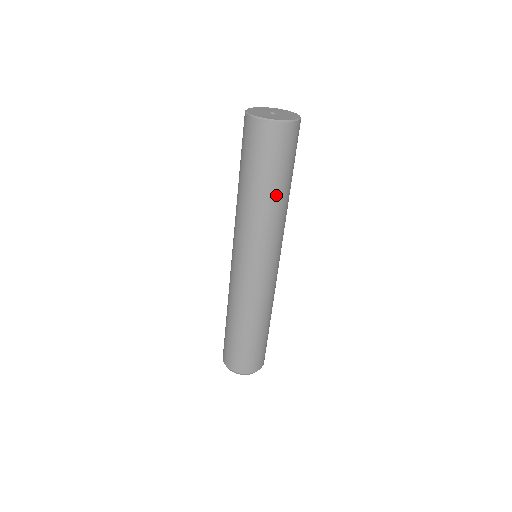
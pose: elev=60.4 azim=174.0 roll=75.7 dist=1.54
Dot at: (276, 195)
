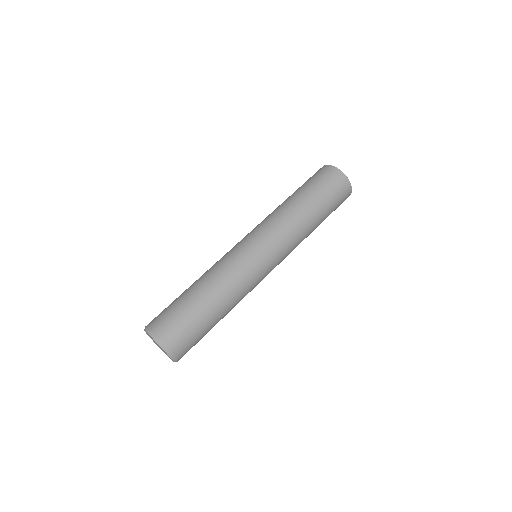
Dot at: (303, 203)
